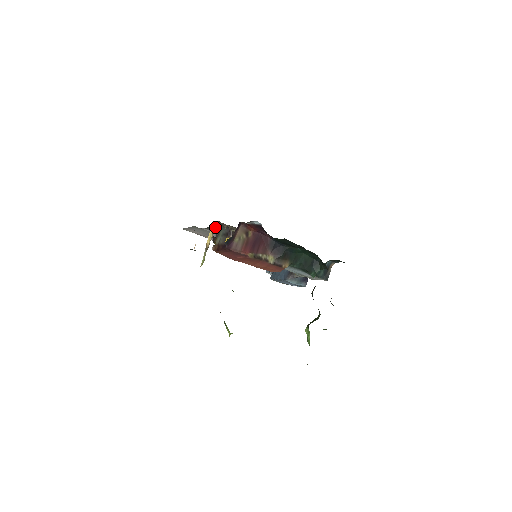
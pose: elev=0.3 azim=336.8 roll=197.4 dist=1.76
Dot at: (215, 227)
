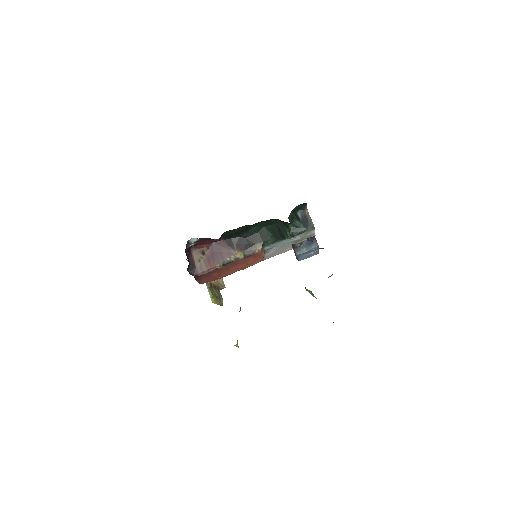
Dot at: occluded
